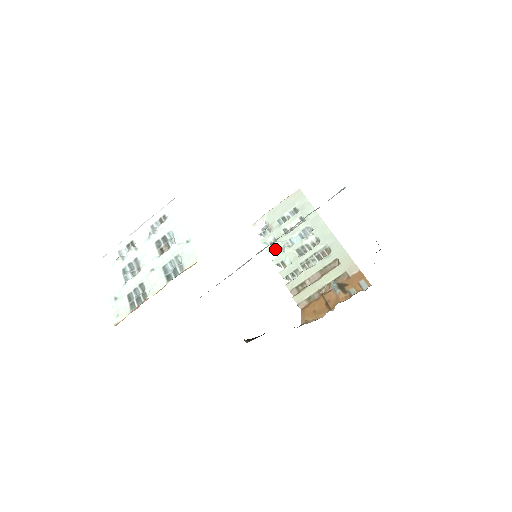
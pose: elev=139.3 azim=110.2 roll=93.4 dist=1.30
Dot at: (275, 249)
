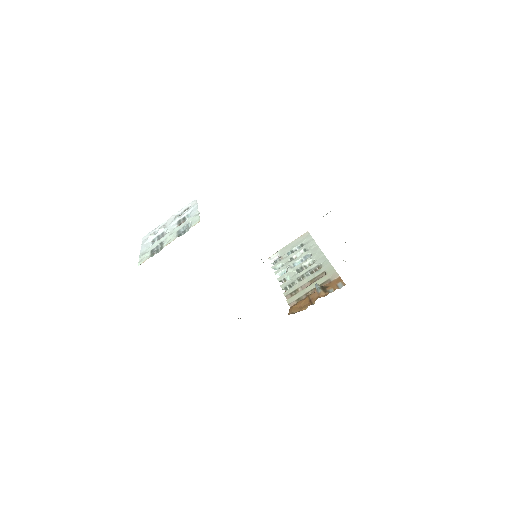
Dot at: (281, 271)
